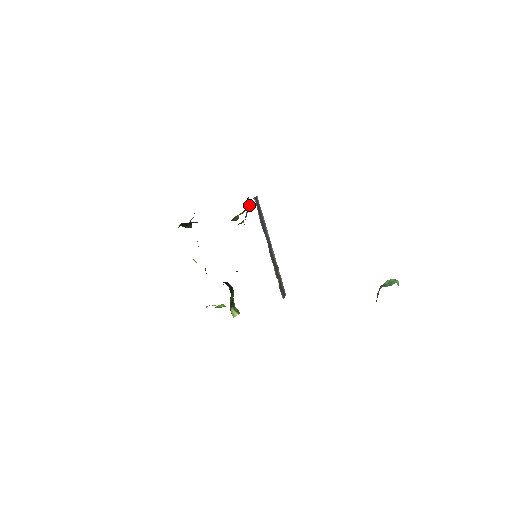
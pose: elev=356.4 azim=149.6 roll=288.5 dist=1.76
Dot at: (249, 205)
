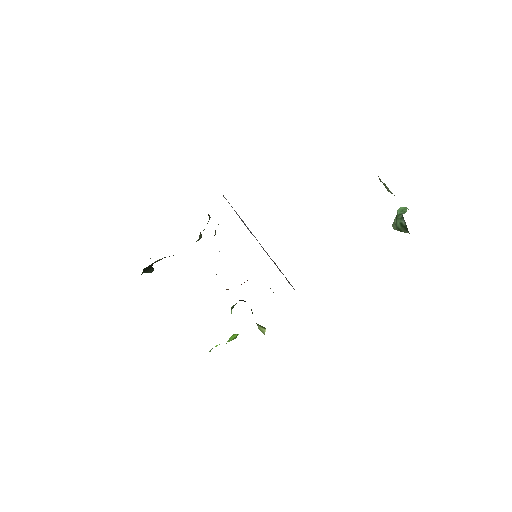
Dot at: (209, 215)
